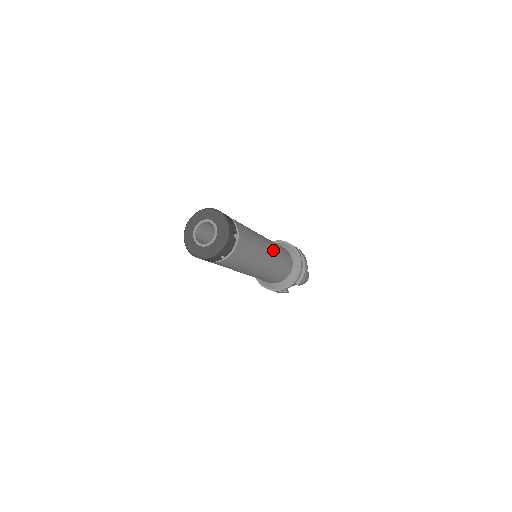
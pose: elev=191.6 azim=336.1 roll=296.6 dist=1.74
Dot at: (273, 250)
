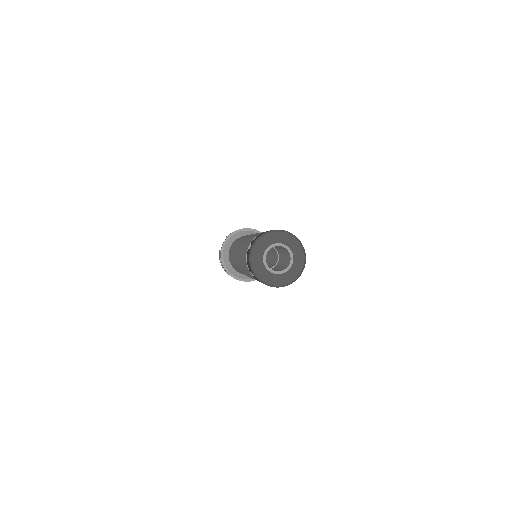
Dot at: occluded
